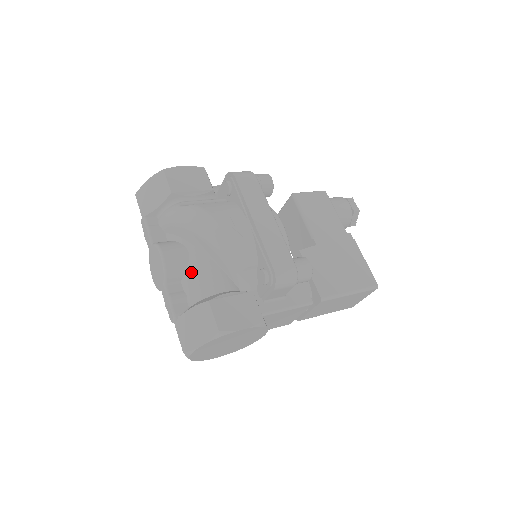
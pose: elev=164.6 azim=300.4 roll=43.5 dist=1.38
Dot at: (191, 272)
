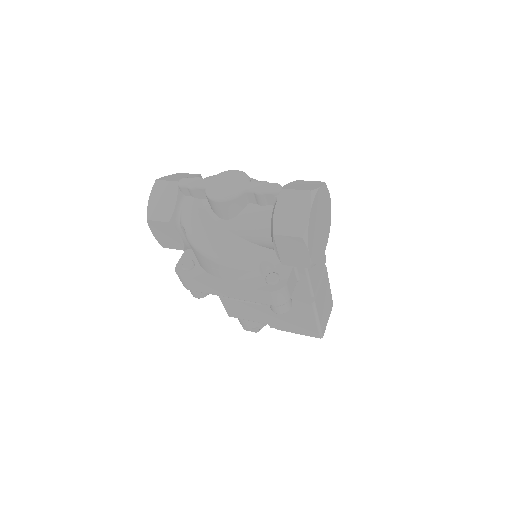
Dot at: occluded
